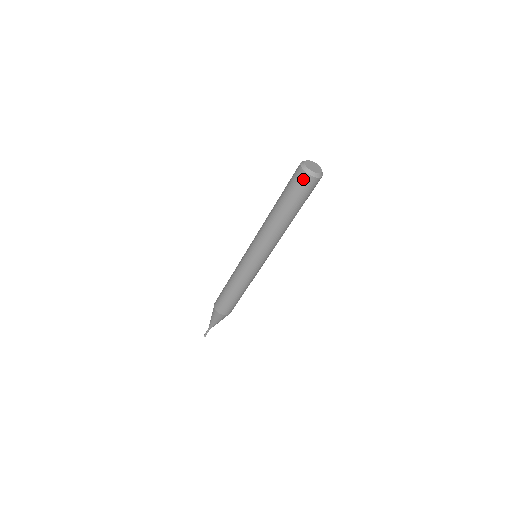
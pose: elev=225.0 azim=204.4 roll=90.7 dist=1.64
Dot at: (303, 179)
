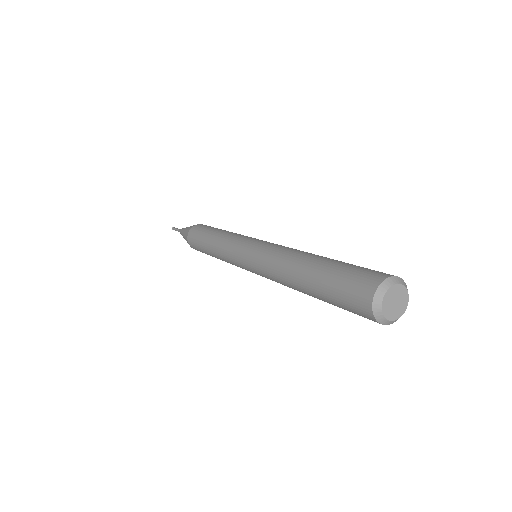
Dot at: occluded
